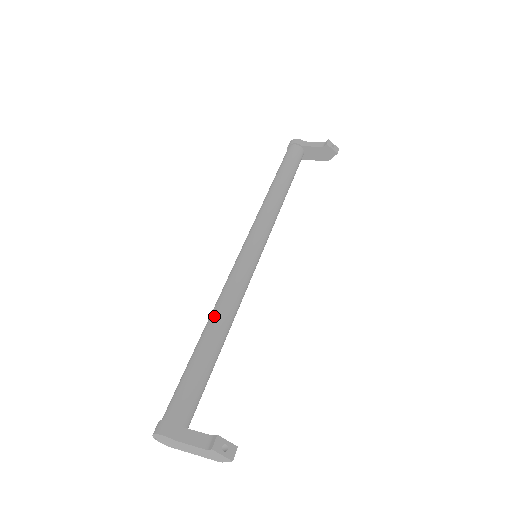
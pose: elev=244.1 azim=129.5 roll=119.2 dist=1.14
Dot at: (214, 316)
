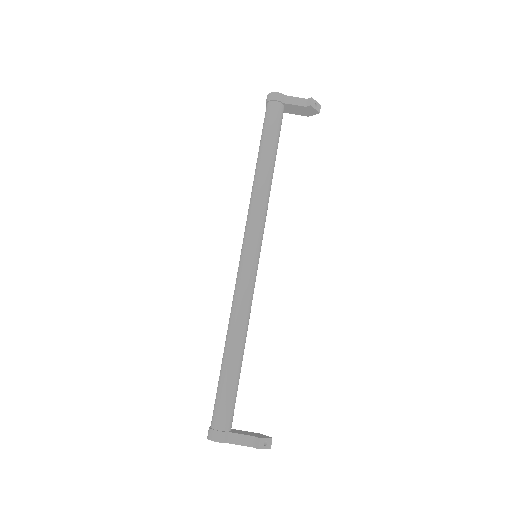
Dot at: (234, 332)
